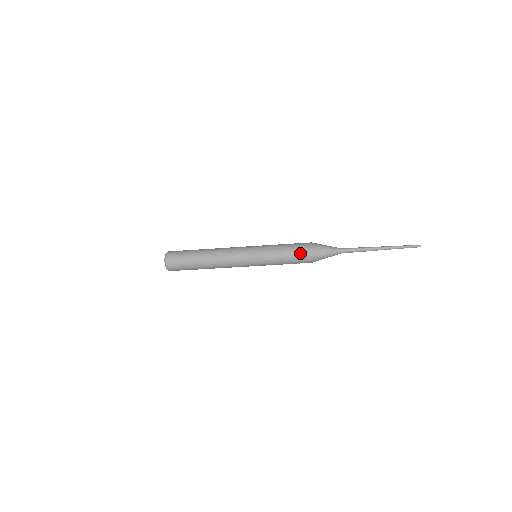
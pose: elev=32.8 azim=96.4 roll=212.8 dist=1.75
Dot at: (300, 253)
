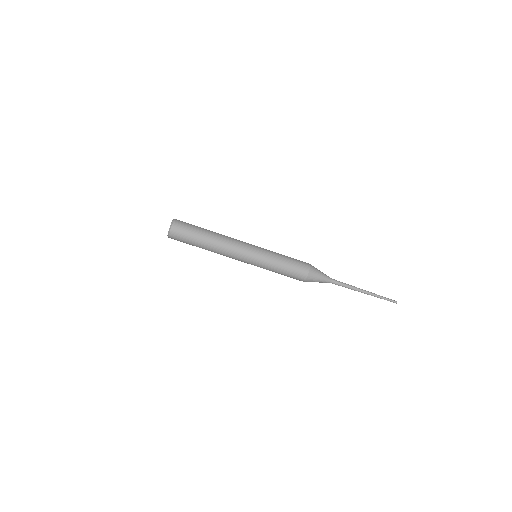
Dot at: (297, 271)
